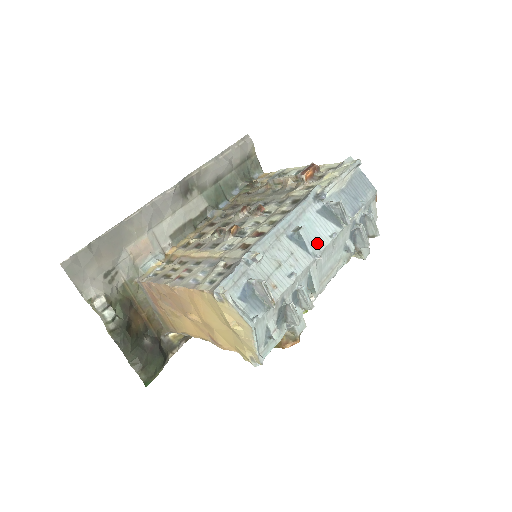
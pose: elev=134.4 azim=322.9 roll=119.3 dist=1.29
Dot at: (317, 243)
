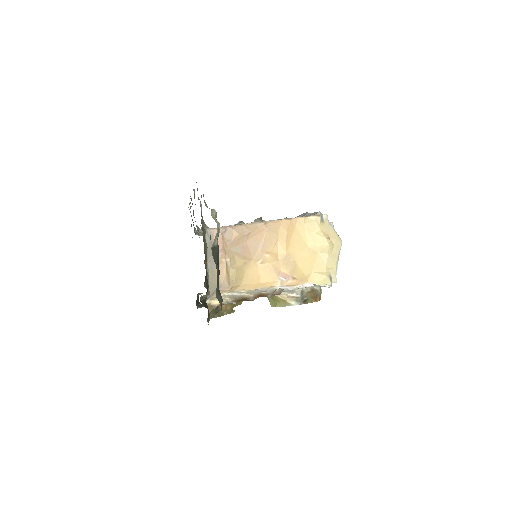
Dot at: occluded
